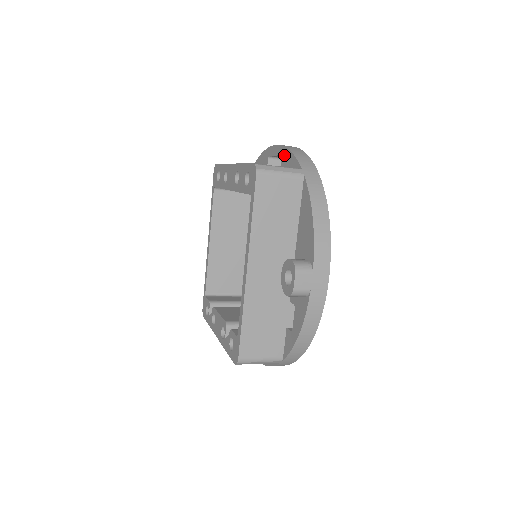
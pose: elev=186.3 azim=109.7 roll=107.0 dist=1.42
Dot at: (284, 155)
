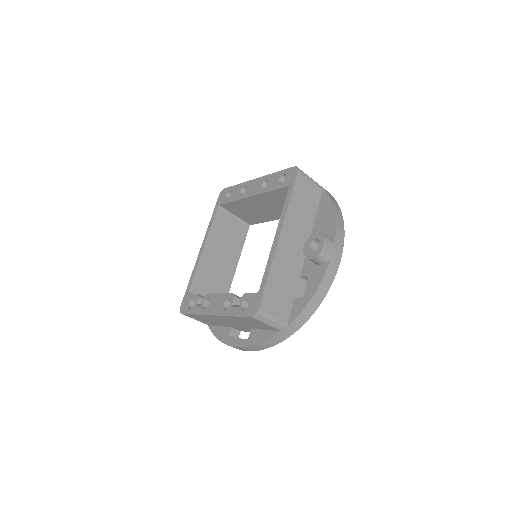
Dot at: occluded
